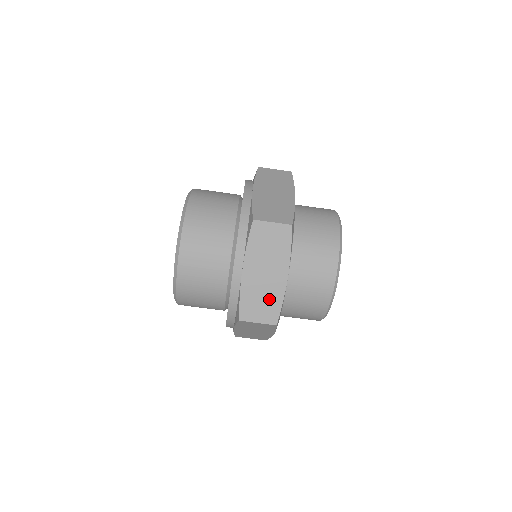
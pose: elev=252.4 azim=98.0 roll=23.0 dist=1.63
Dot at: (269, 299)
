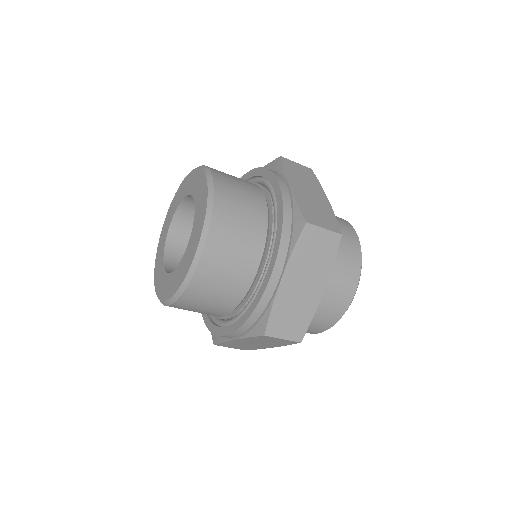
Dot at: (300, 313)
